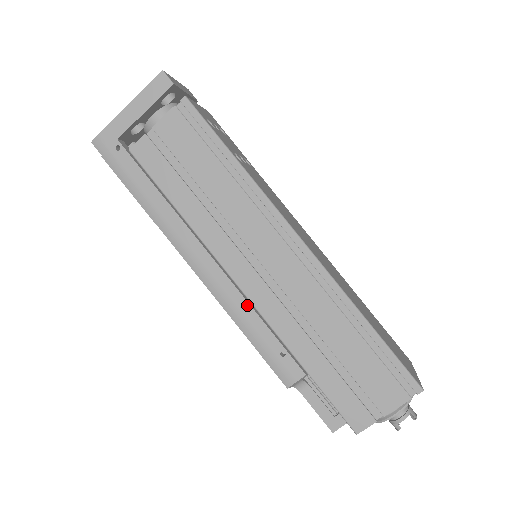
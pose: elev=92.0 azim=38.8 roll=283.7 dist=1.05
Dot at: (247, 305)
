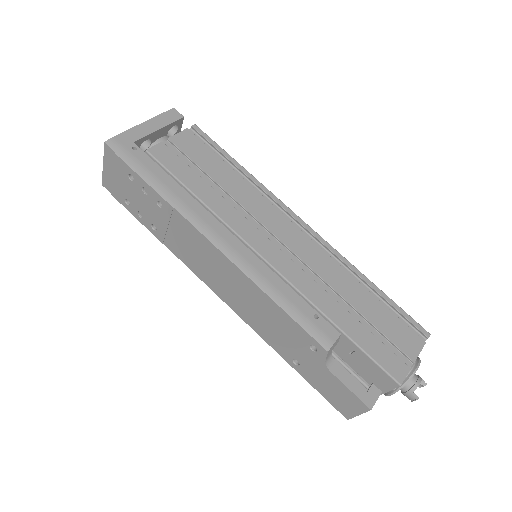
Dot at: (274, 275)
